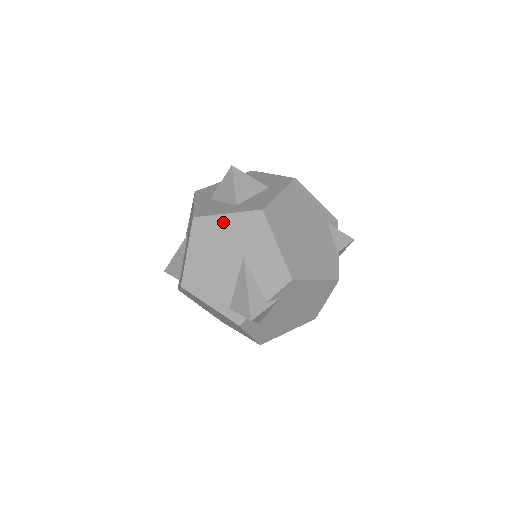
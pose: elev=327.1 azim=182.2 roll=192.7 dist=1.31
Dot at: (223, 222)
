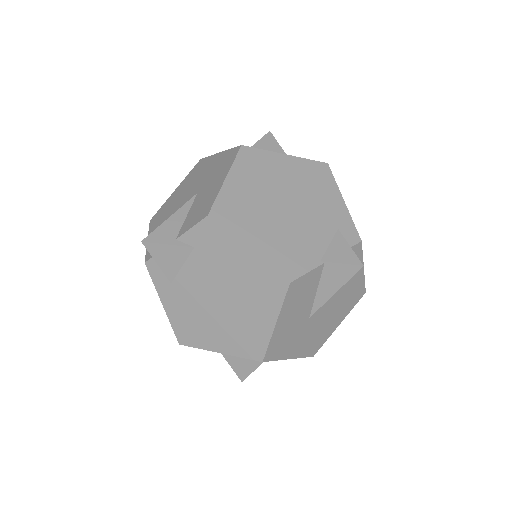
Dot at: (212, 160)
